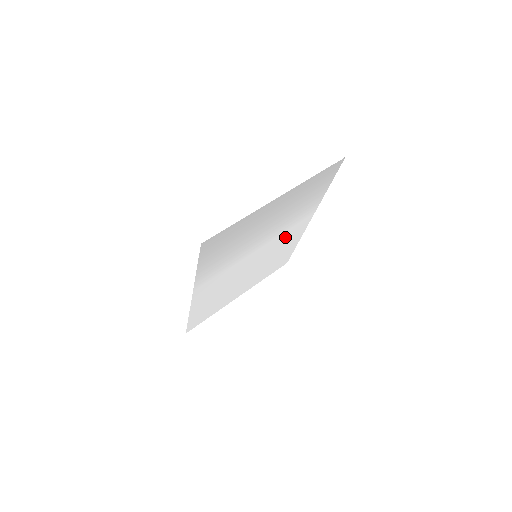
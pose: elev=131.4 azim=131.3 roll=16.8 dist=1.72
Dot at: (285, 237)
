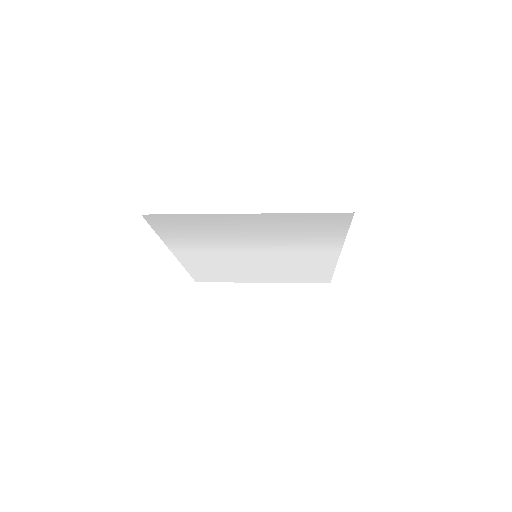
Dot at: (300, 256)
